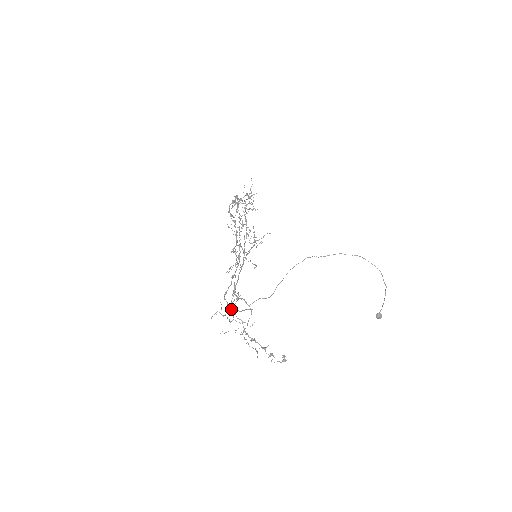
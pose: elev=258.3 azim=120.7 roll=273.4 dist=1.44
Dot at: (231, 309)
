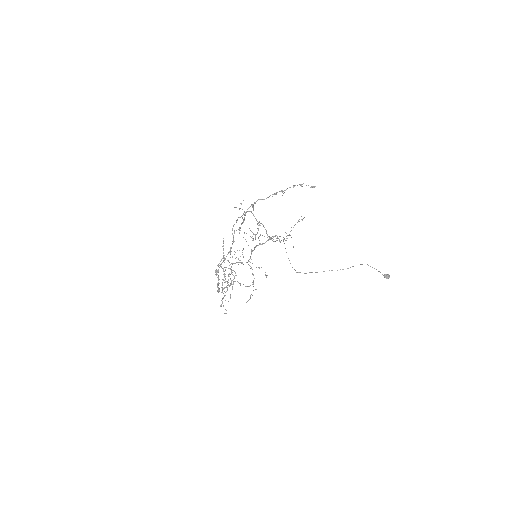
Dot at: (254, 203)
